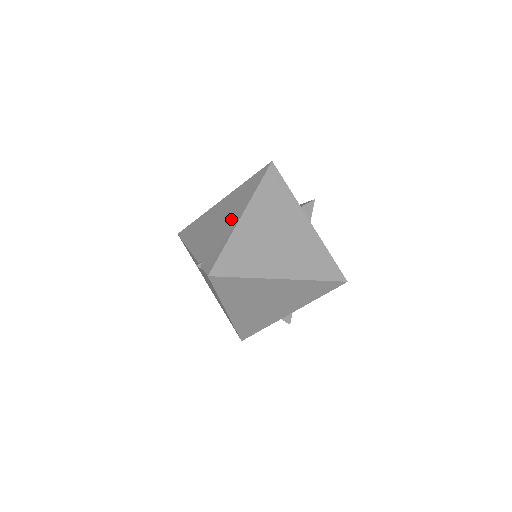
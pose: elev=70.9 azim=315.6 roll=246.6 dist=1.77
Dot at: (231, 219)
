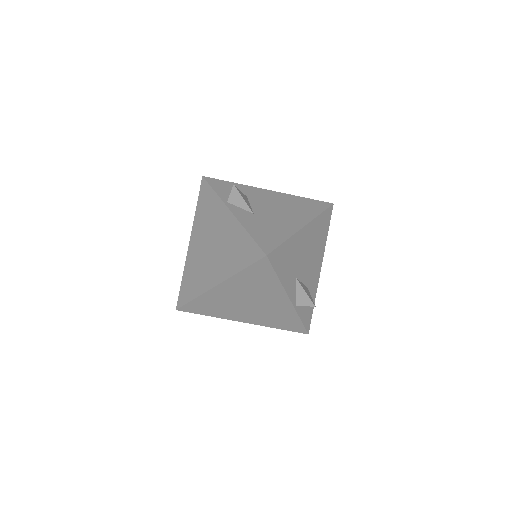
Dot at: occluded
